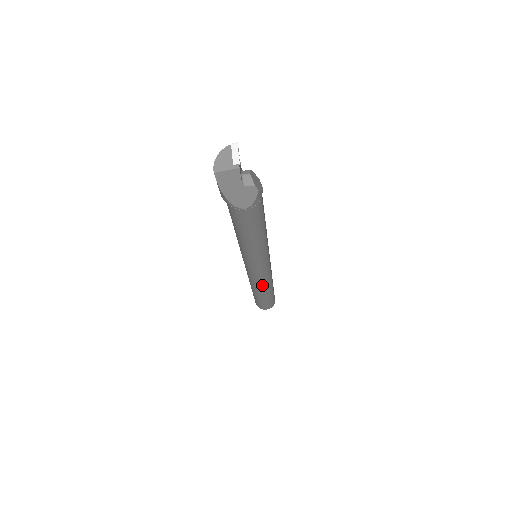
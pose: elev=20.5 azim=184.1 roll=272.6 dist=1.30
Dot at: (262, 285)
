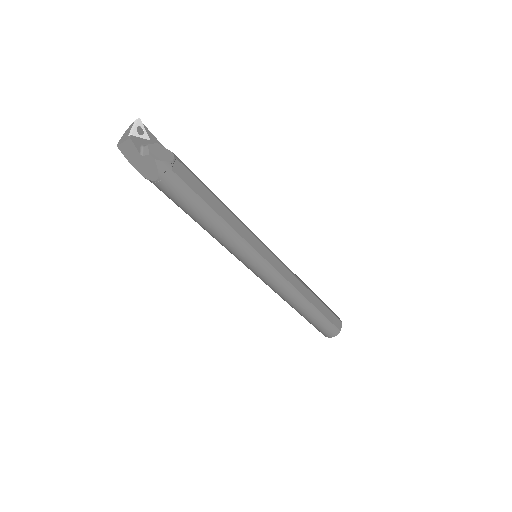
Dot at: (284, 295)
